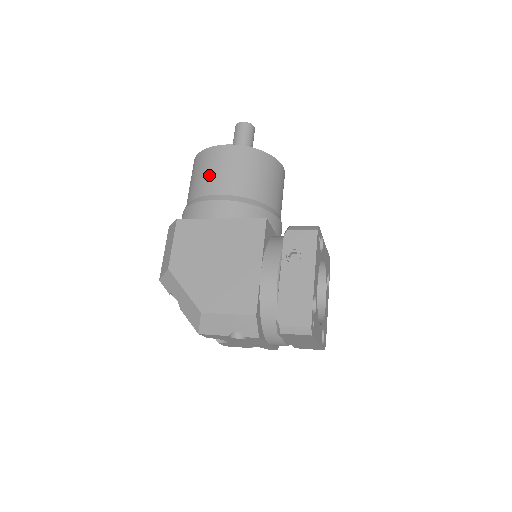
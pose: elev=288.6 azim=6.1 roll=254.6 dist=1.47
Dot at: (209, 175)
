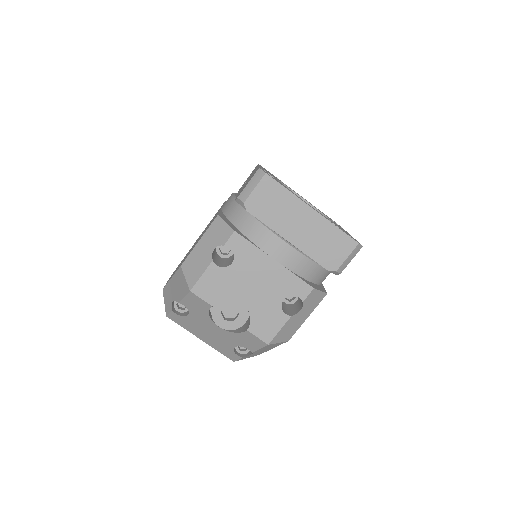
Dot at: occluded
